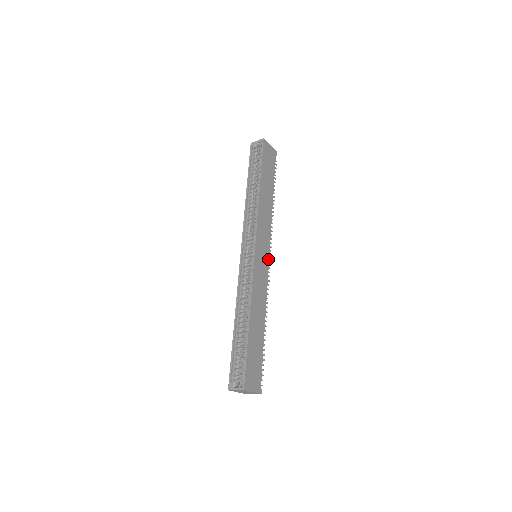
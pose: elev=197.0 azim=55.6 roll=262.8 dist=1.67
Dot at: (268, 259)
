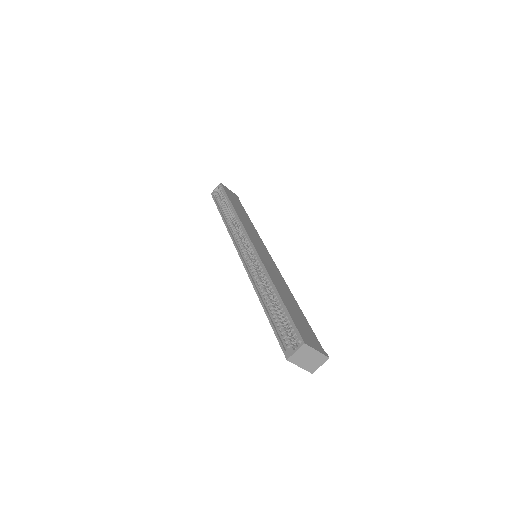
Dot at: (269, 255)
